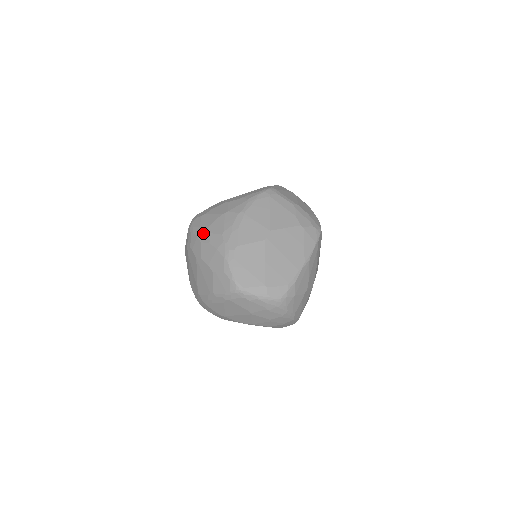
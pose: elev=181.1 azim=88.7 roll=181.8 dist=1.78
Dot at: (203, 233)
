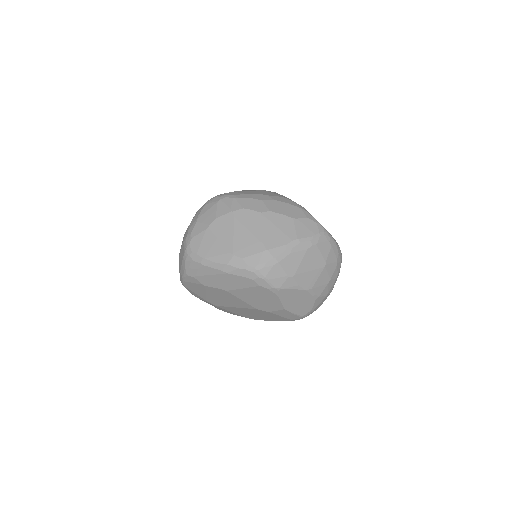
Dot at: (258, 195)
